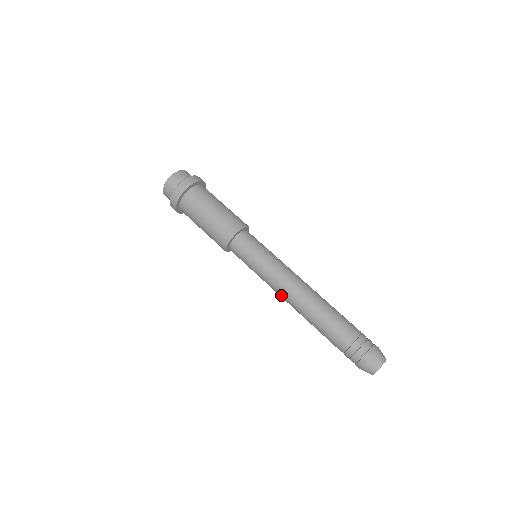
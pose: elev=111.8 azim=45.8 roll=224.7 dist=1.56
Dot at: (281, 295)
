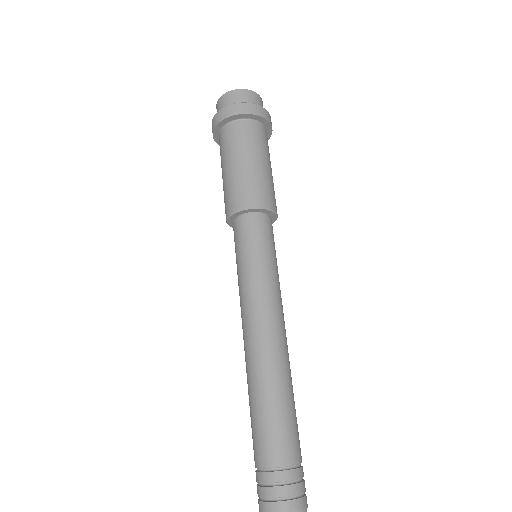
Dot at: occluded
